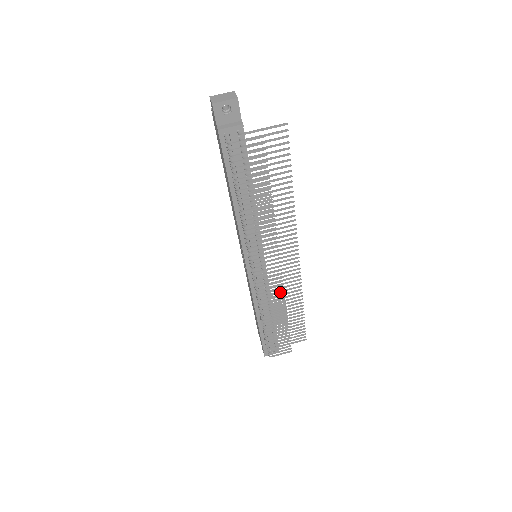
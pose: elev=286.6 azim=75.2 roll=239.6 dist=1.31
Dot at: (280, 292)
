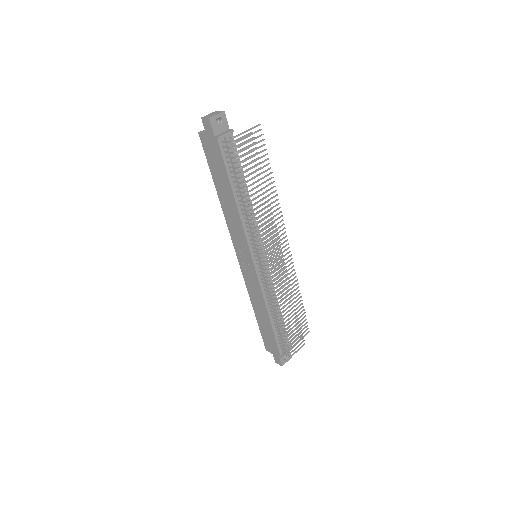
Dot at: (286, 278)
